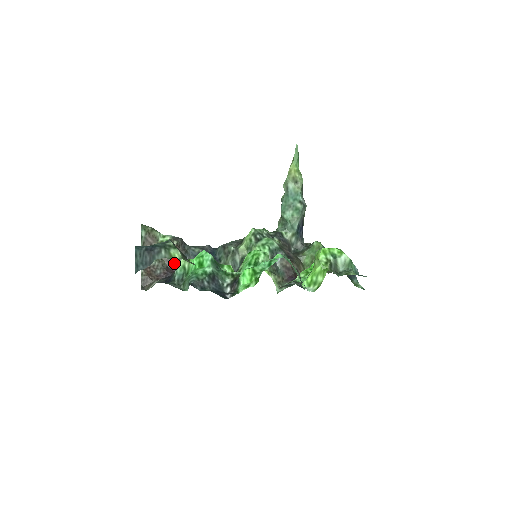
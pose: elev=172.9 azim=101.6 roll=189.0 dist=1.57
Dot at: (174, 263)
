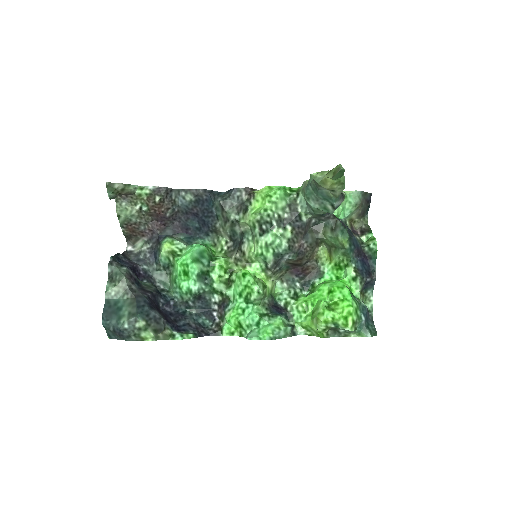
Dot at: (160, 218)
